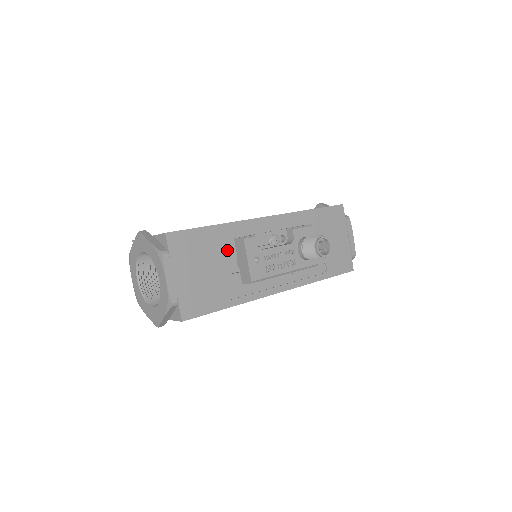
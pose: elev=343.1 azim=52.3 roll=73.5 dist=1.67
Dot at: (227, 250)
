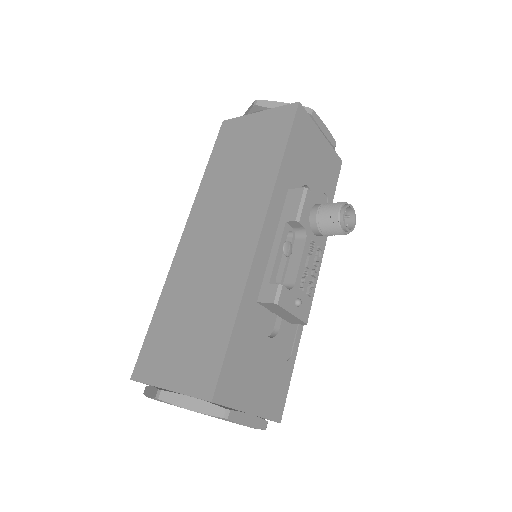
Dot at: (260, 321)
